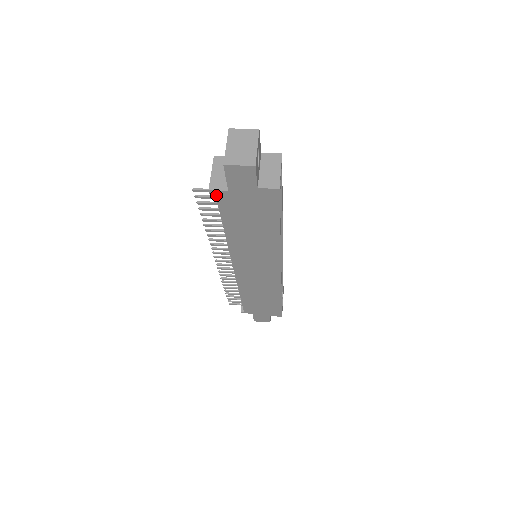
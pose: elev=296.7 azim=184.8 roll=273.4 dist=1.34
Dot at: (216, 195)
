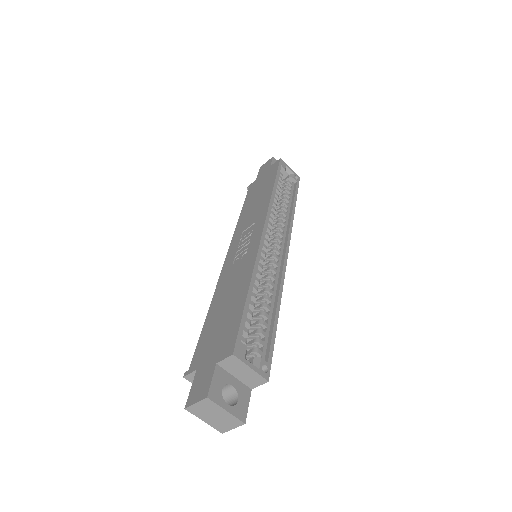
Dot at: occluded
